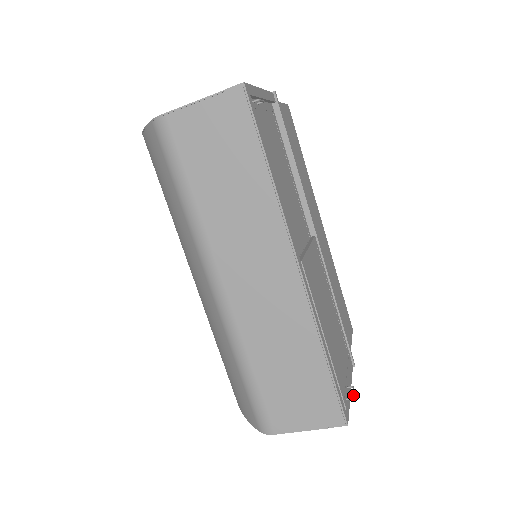
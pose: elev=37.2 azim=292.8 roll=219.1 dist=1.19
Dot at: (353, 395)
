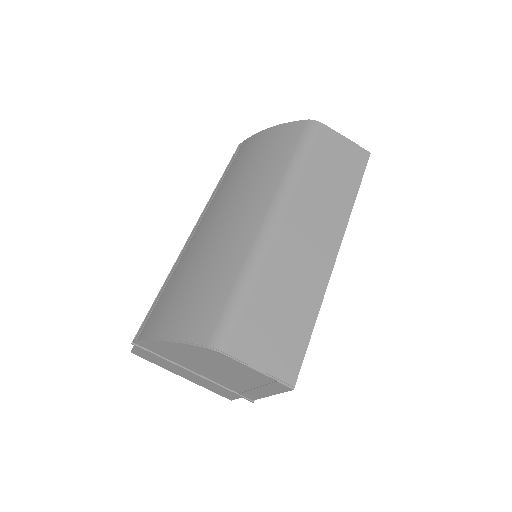
Dot at: occluded
